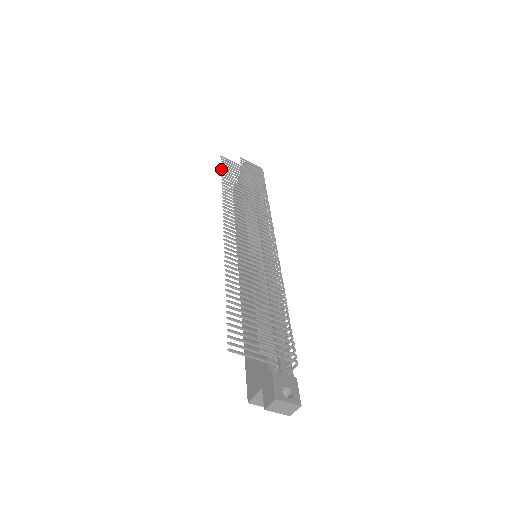
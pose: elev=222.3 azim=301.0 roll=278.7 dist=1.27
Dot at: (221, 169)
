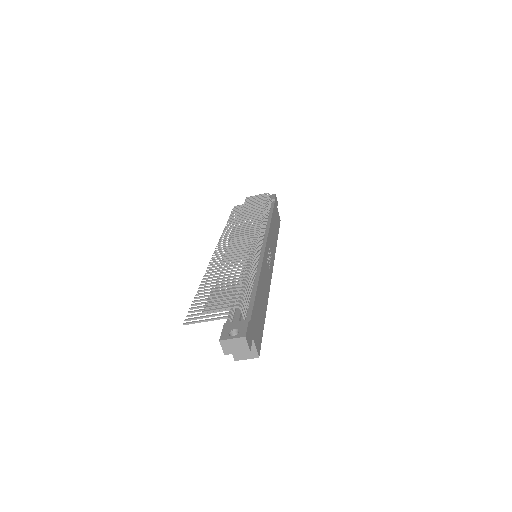
Dot at: (230, 215)
